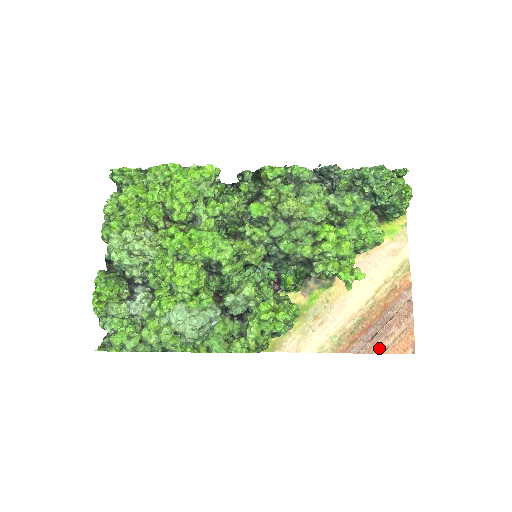
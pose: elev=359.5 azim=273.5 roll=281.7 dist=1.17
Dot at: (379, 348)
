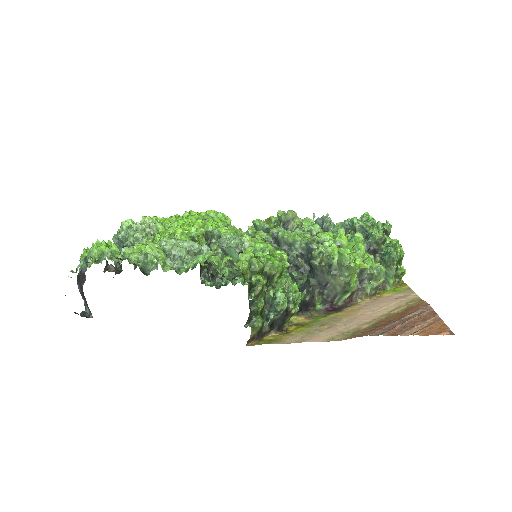
Dot at: (405, 332)
